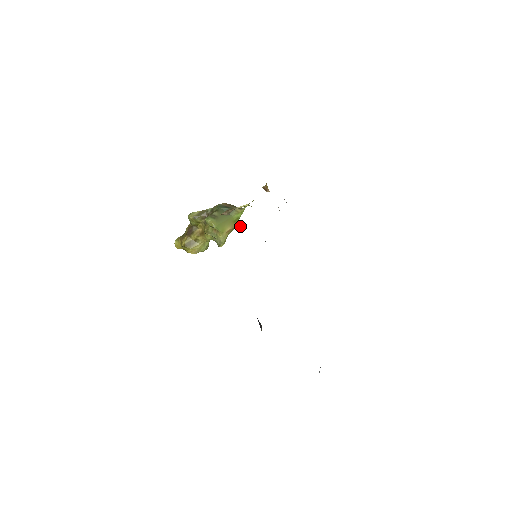
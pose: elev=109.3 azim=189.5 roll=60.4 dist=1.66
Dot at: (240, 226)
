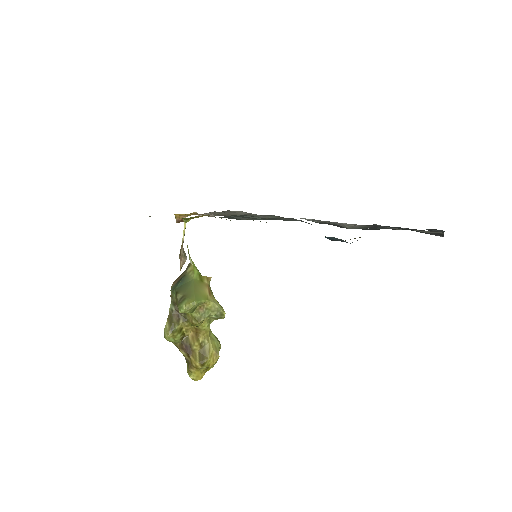
Dot at: (210, 278)
